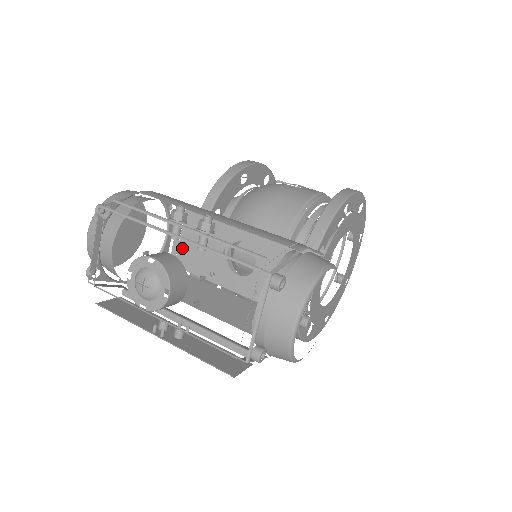
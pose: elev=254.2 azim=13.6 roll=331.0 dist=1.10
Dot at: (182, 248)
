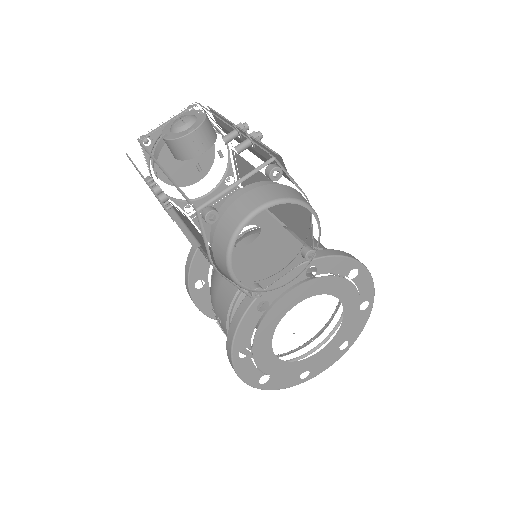
Dot at: occluded
